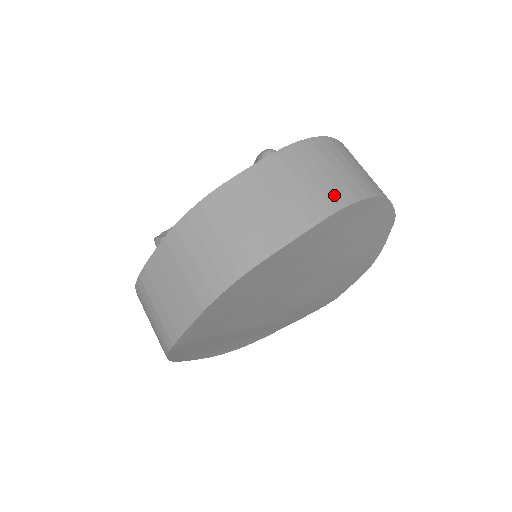
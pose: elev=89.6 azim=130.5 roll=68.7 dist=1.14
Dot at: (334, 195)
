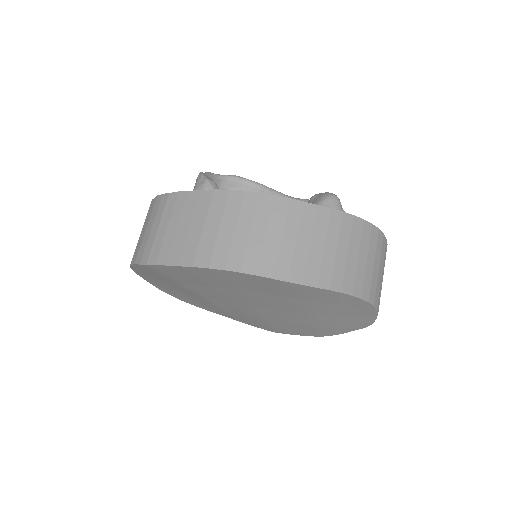
Dot at: (350, 279)
